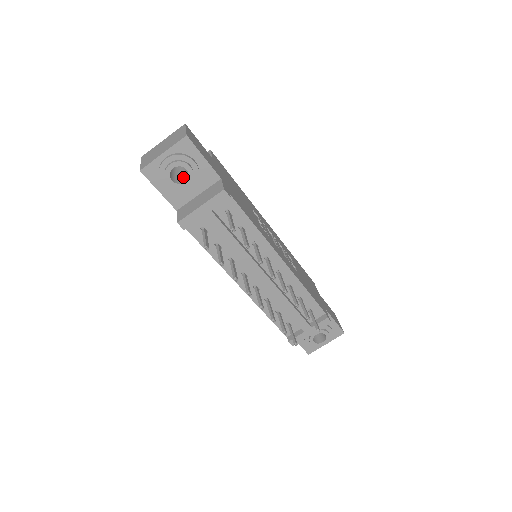
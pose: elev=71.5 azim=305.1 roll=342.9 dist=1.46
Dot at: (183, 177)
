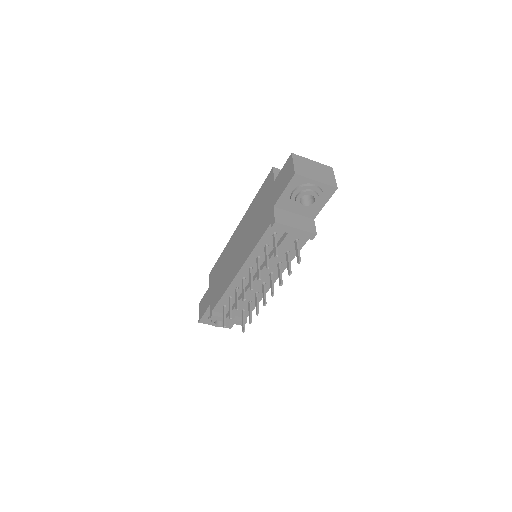
Dot at: (301, 197)
